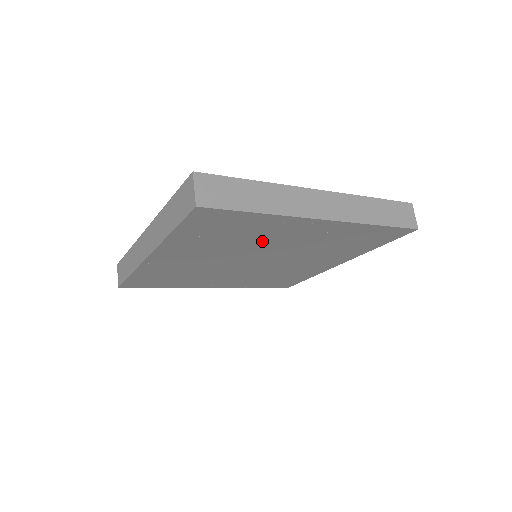
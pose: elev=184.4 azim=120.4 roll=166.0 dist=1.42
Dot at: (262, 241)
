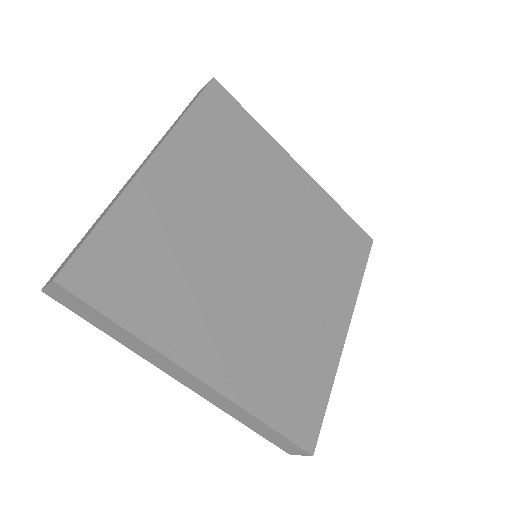
Dot at: (261, 188)
